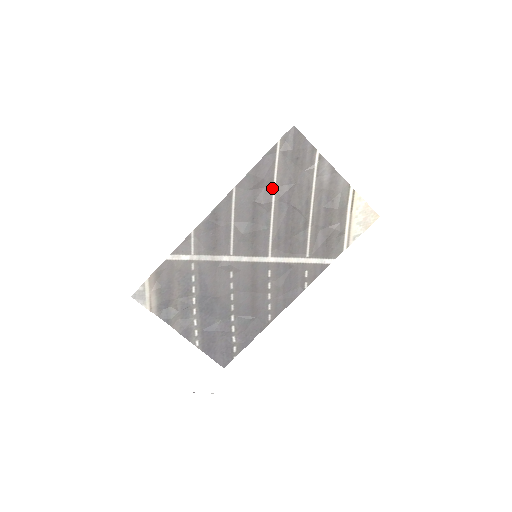
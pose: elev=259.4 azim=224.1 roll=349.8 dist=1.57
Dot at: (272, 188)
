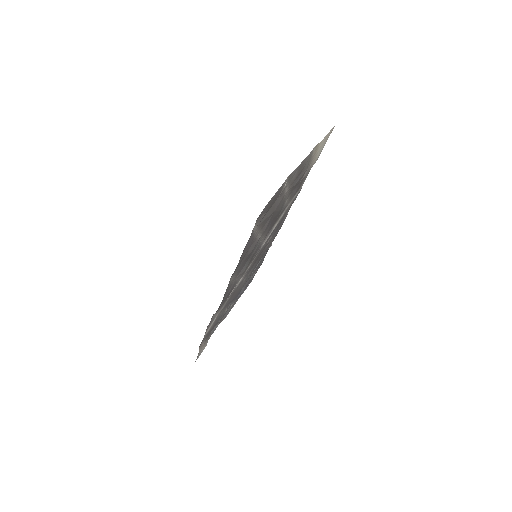
Dot at: (256, 238)
